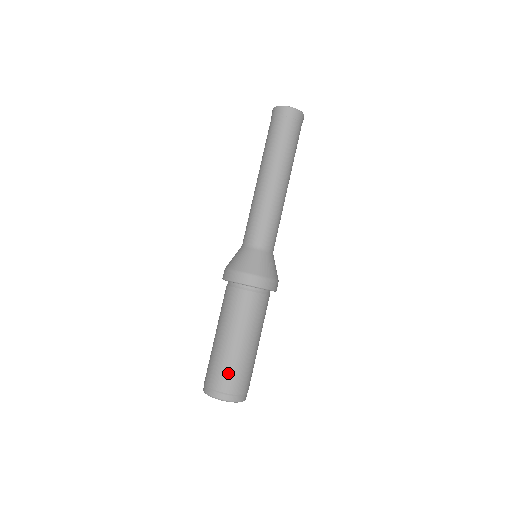
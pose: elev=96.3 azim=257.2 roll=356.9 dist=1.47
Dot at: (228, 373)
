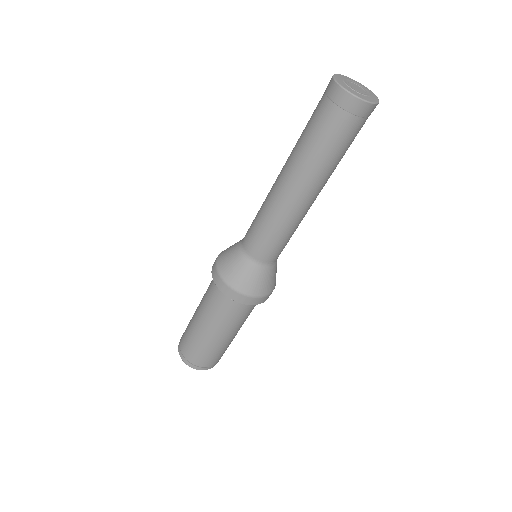
Dot at: (193, 349)
